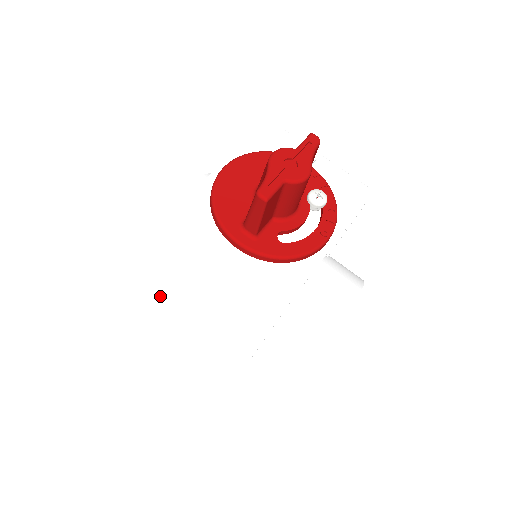
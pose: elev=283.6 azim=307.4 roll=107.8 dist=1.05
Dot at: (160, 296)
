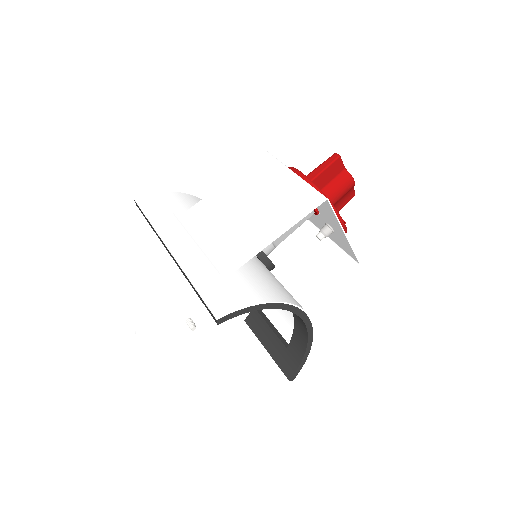
Dot at: (176, 215)
